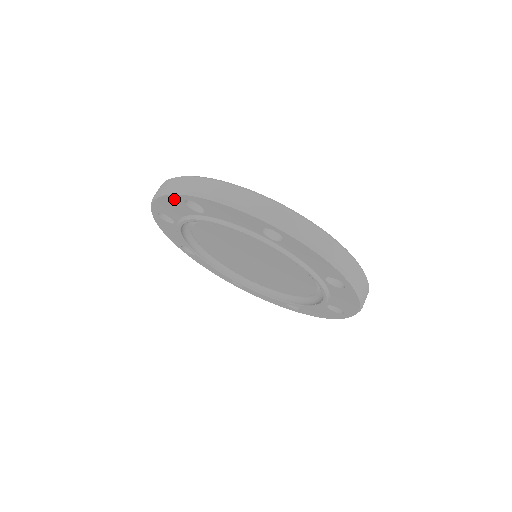
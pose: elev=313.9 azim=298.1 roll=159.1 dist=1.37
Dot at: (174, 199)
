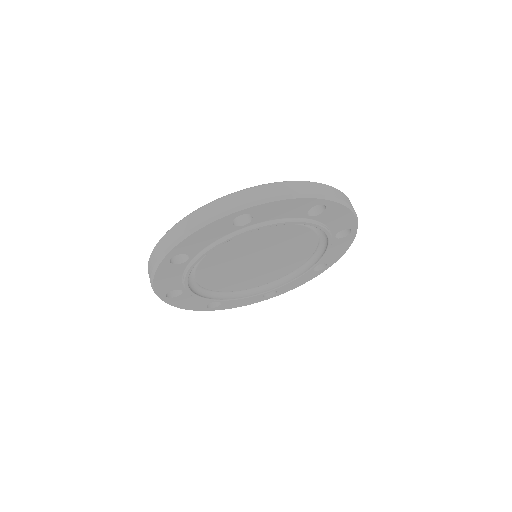
Dot at: (219, 223)
